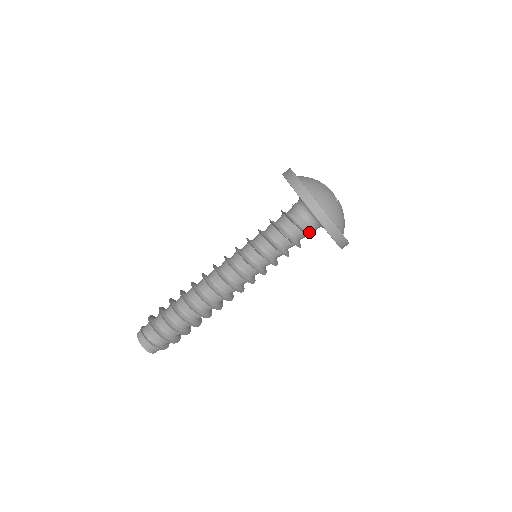
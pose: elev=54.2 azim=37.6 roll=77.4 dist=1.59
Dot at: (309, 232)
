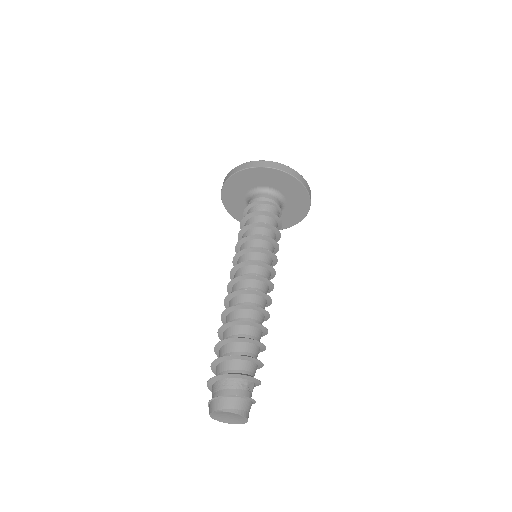
Dot at: (274, 205)
